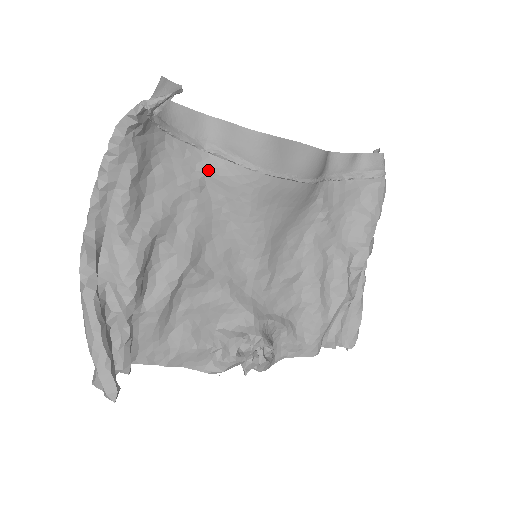
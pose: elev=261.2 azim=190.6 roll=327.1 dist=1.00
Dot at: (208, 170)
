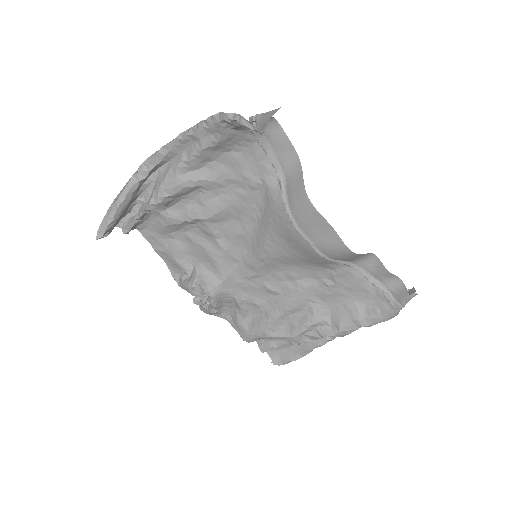
Dot at: (267, 184)
